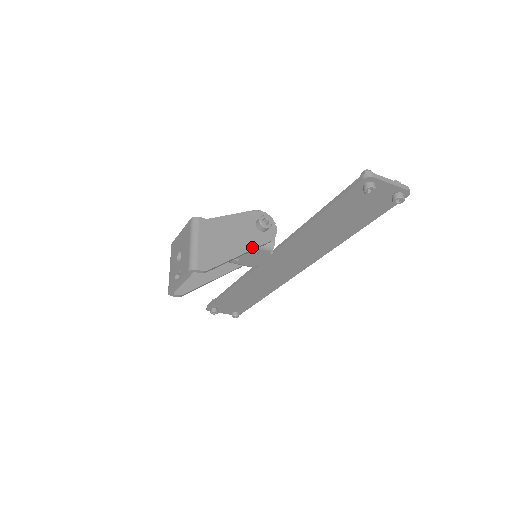
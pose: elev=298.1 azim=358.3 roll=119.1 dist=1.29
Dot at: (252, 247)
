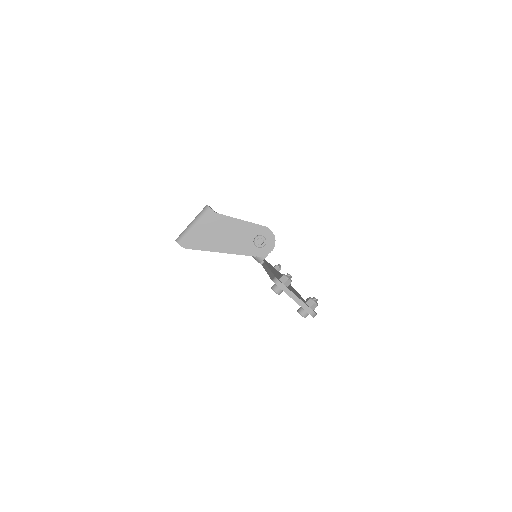
Dot at: (236, 252)
